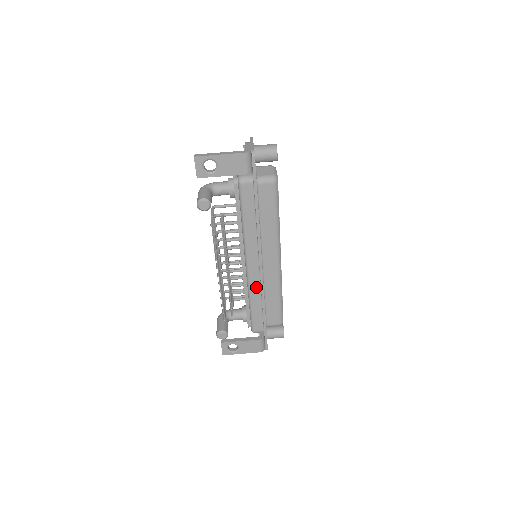
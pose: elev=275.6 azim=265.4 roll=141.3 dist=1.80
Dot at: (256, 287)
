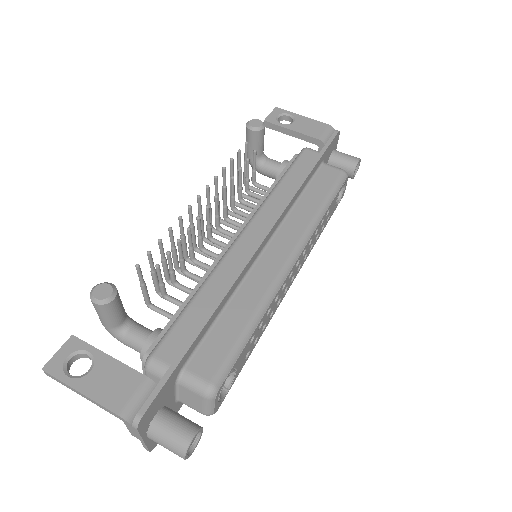
Dot at: (229, 270)
